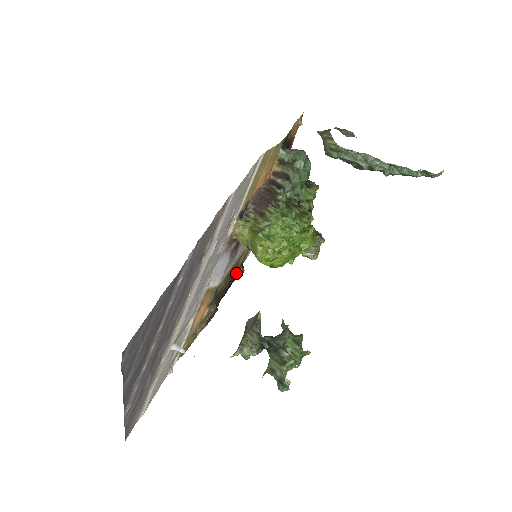
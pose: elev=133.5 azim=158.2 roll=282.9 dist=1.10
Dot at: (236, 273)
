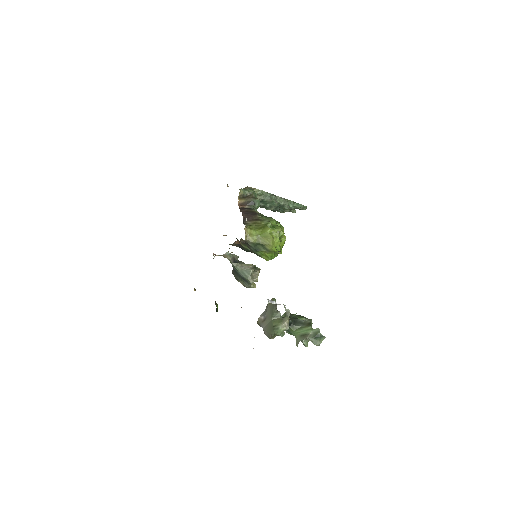
Dot at: occluded
